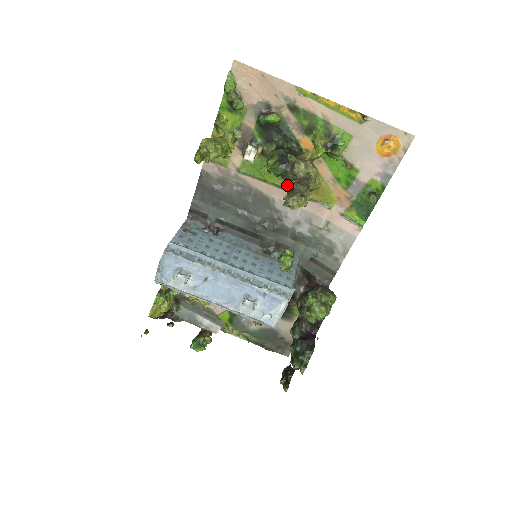
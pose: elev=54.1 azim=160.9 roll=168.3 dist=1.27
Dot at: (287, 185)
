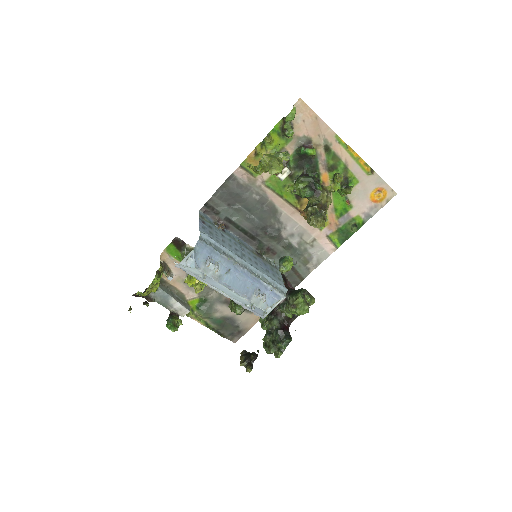
Dot at: (310, 207)
